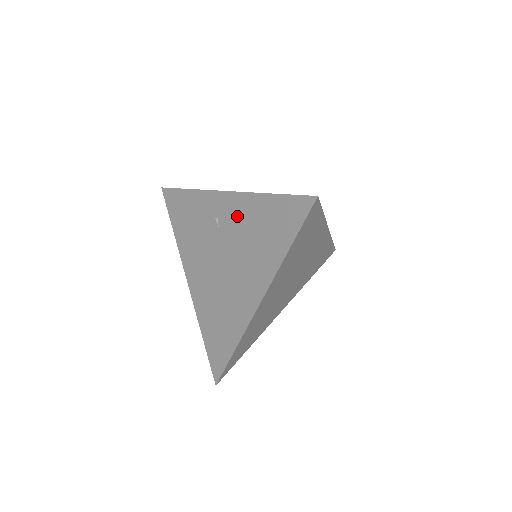
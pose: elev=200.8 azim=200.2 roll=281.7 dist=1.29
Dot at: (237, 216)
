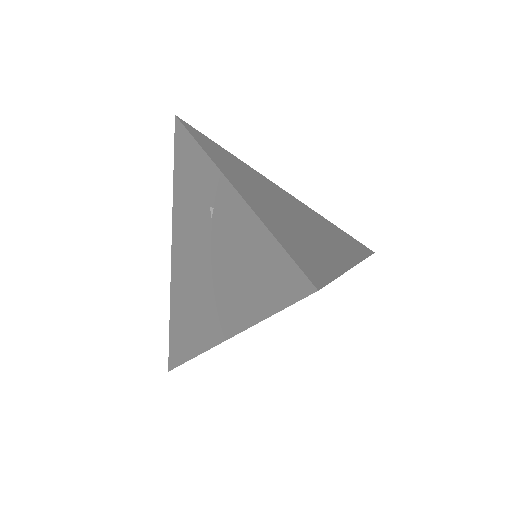
Dot at: (231, 225)
